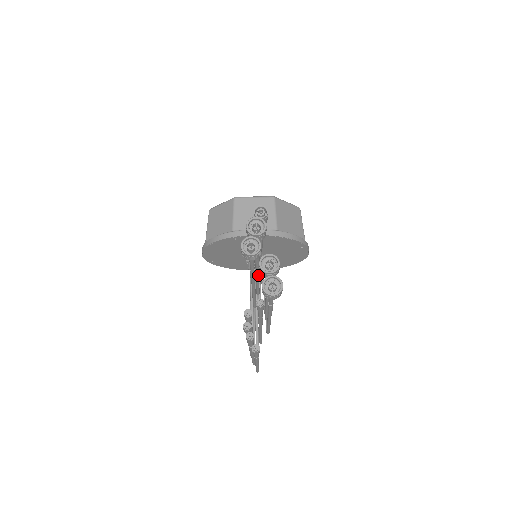
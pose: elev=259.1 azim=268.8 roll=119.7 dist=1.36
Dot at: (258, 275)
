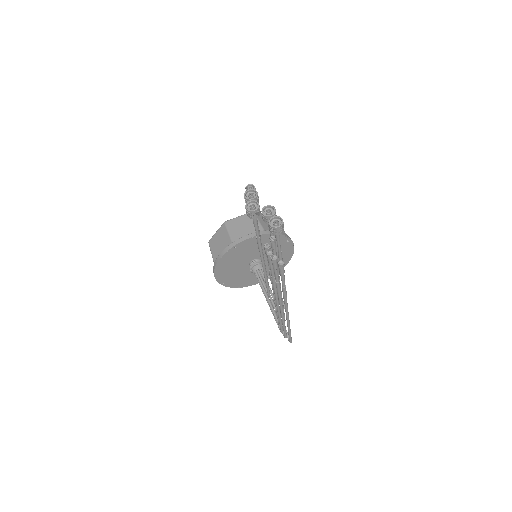
Dot at: occluded
